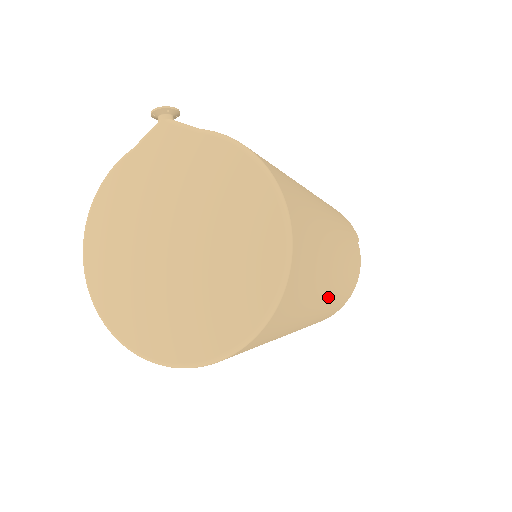
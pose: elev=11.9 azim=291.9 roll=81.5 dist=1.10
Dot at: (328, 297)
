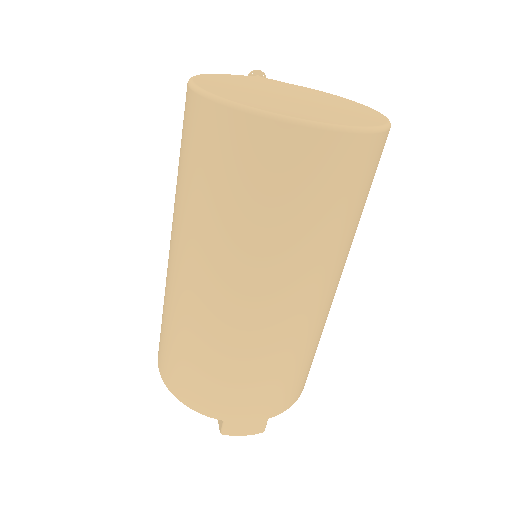
Dot at: (337, 285)
